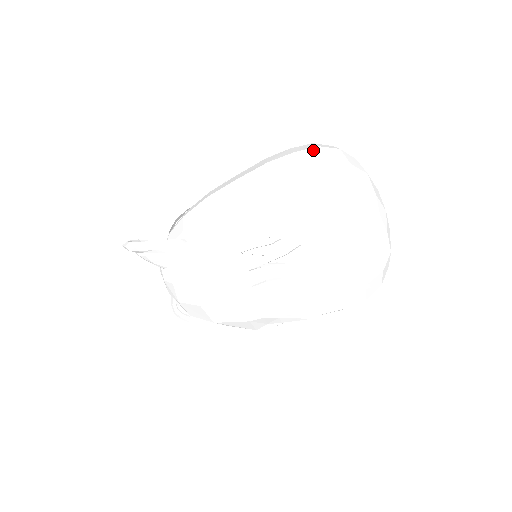
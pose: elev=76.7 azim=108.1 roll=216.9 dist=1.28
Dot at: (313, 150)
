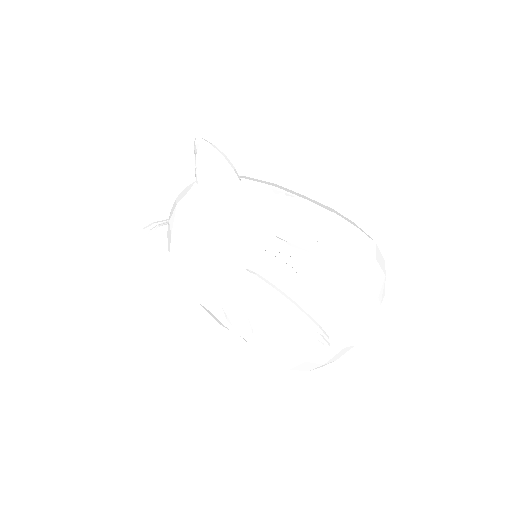
Dot at: occluded
